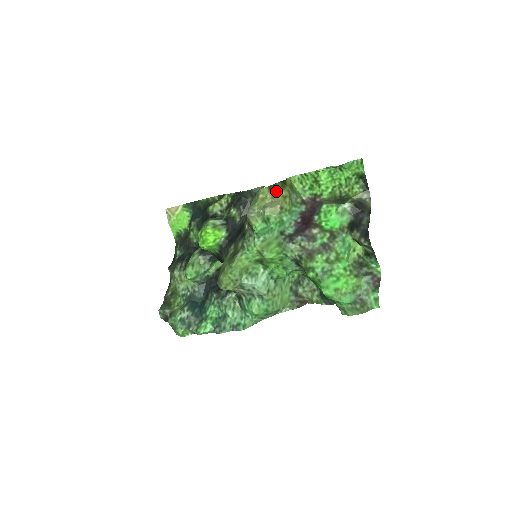
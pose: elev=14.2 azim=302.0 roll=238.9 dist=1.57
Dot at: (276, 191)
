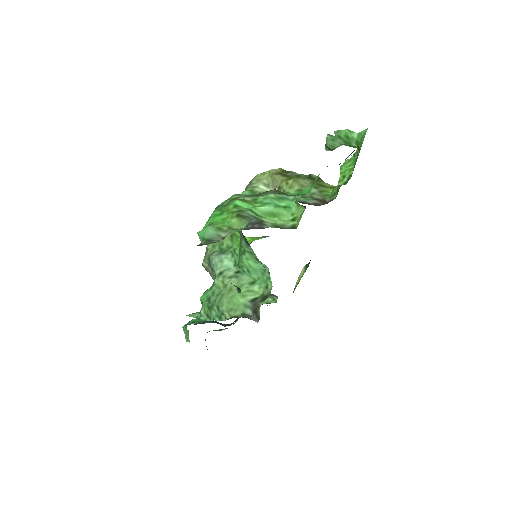
Dot at: (290, 177)
